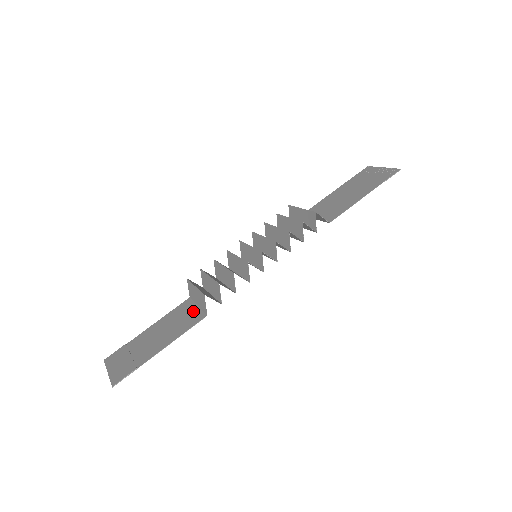
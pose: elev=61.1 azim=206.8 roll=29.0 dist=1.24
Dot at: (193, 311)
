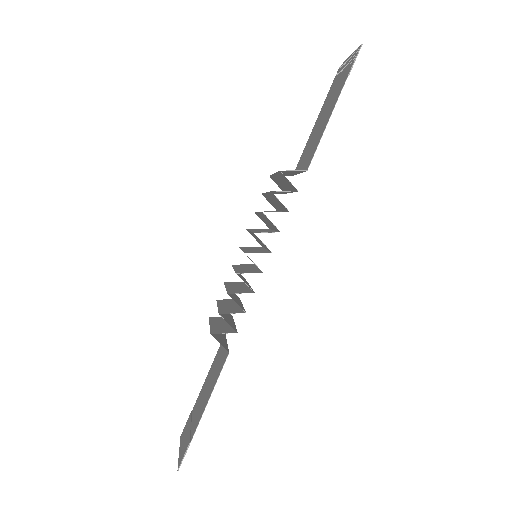
Dot at: (223, 351)
